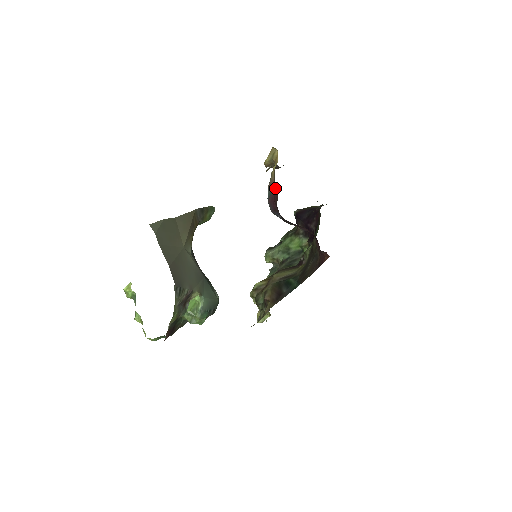
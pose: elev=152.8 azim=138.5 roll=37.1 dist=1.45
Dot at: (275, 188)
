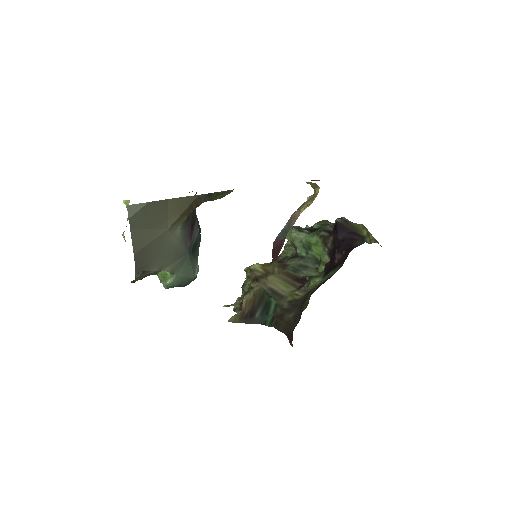
Dot at: (284, 240)
